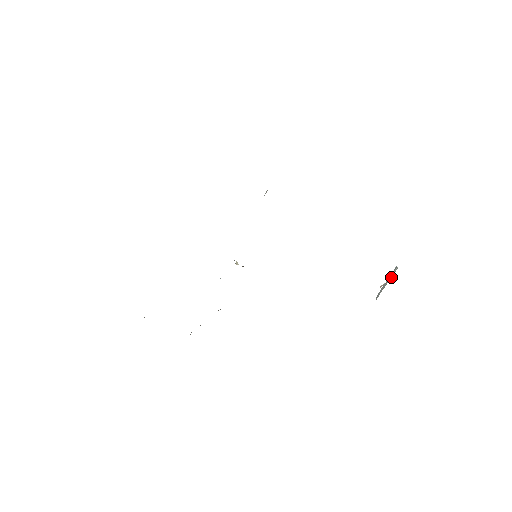
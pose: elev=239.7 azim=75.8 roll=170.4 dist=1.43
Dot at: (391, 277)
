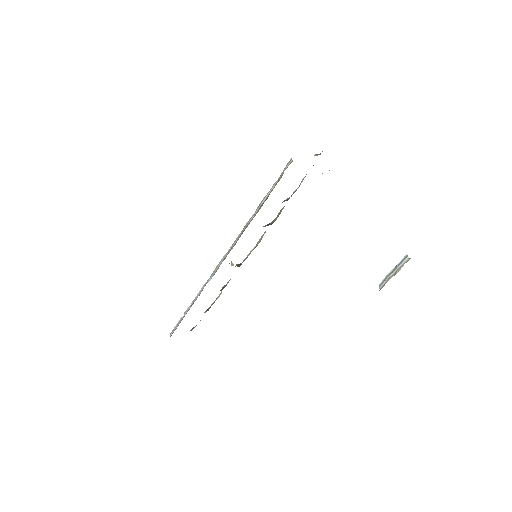
Dot at: occluded
